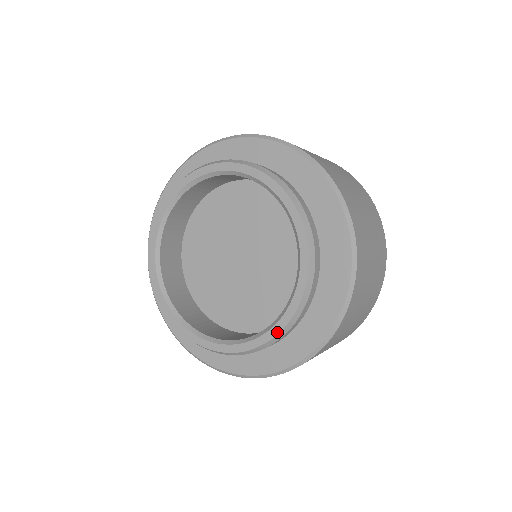
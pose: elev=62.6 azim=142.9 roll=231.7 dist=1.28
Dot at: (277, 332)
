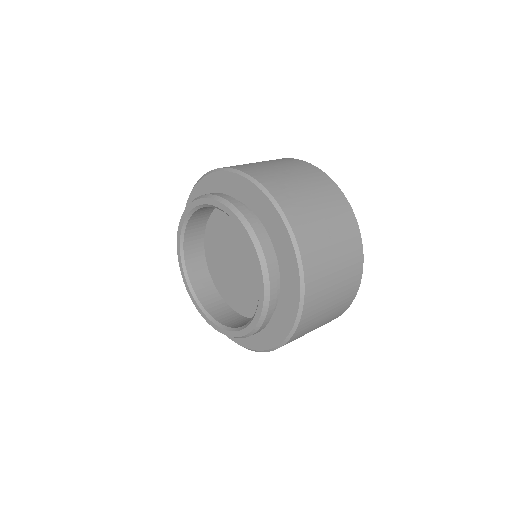
Dot at: (235, 336)
